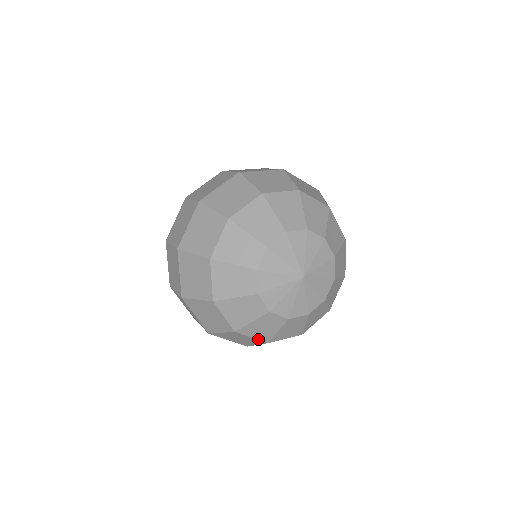
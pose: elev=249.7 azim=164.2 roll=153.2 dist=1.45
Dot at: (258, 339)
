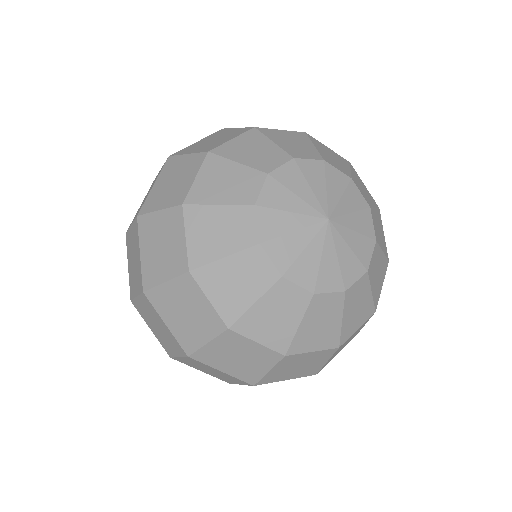
Dot at: (323, 349)
